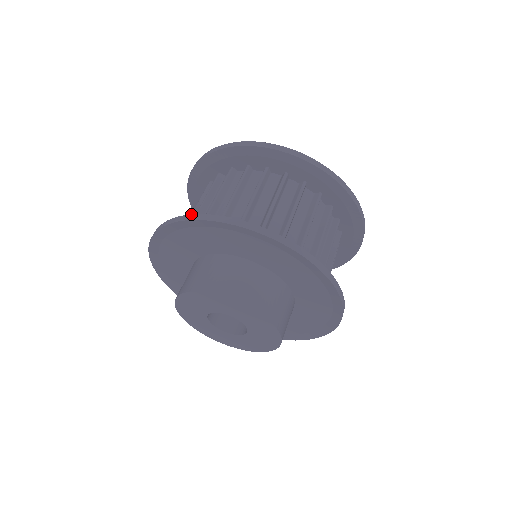
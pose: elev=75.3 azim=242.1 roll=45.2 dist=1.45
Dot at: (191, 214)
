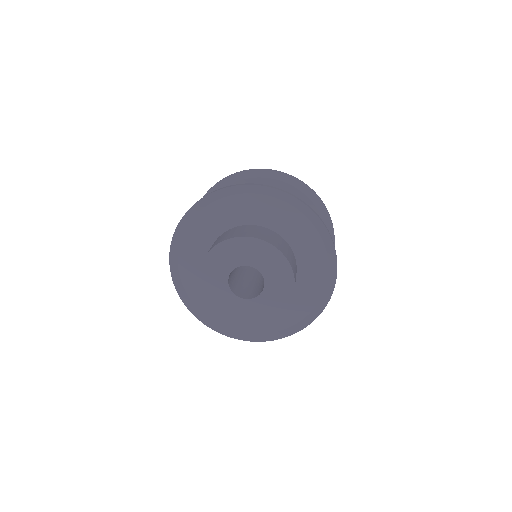
Dot at: (197, 201)
